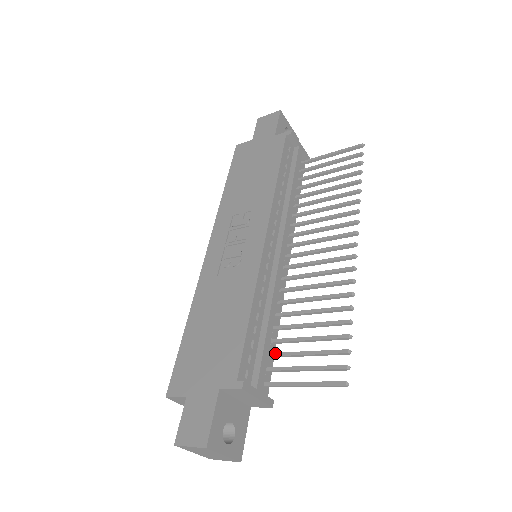
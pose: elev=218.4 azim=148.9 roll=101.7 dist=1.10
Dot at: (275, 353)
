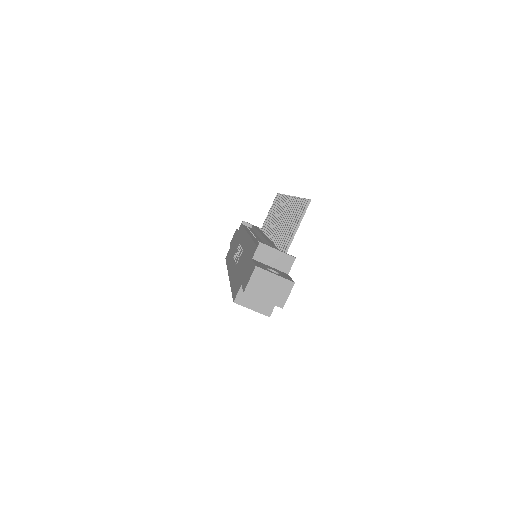
Dot at: (281, 247)
